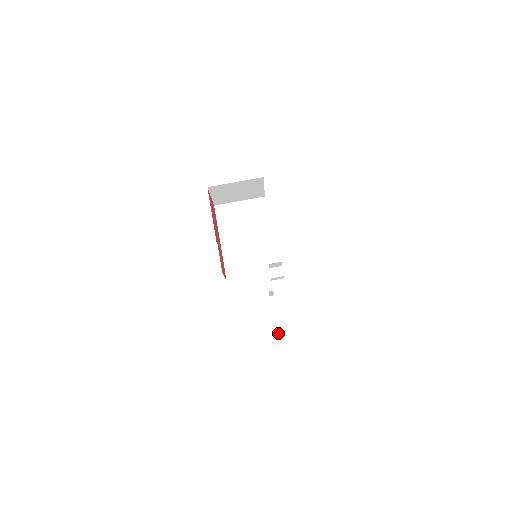
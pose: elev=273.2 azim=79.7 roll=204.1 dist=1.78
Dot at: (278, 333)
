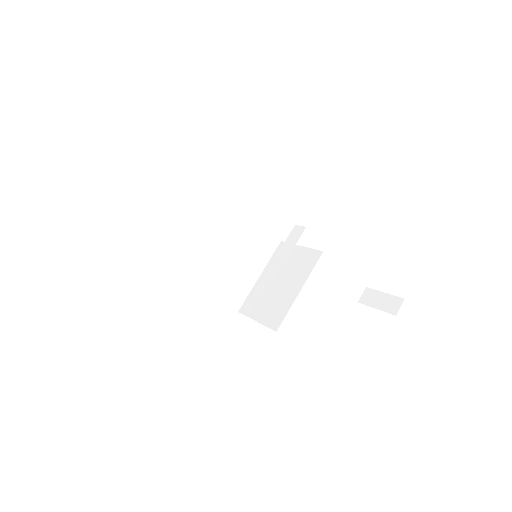
Dot at: occluded
